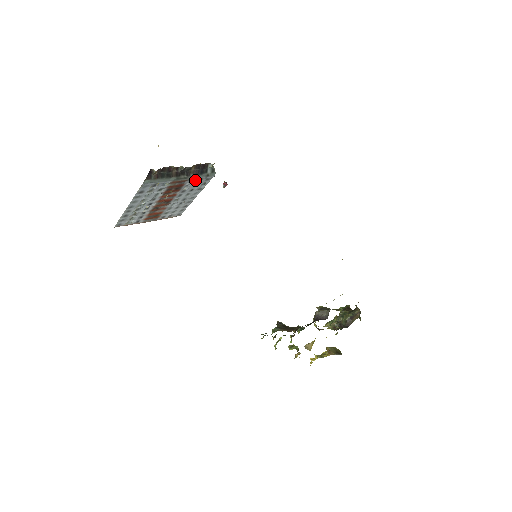
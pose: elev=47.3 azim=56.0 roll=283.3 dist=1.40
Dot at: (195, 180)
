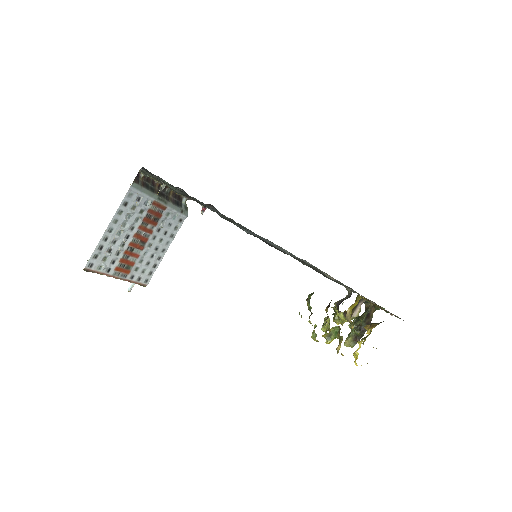
Dot at: (171, 214)
